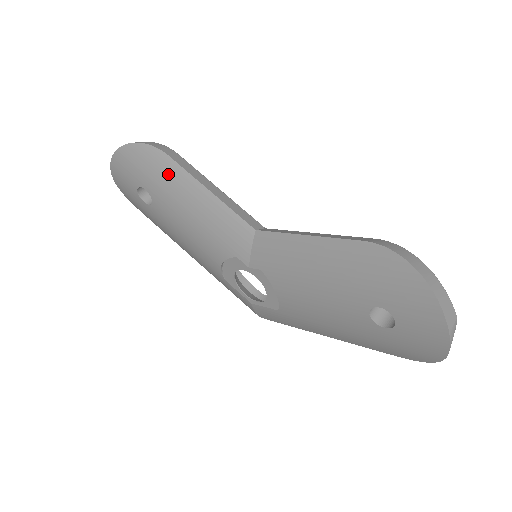
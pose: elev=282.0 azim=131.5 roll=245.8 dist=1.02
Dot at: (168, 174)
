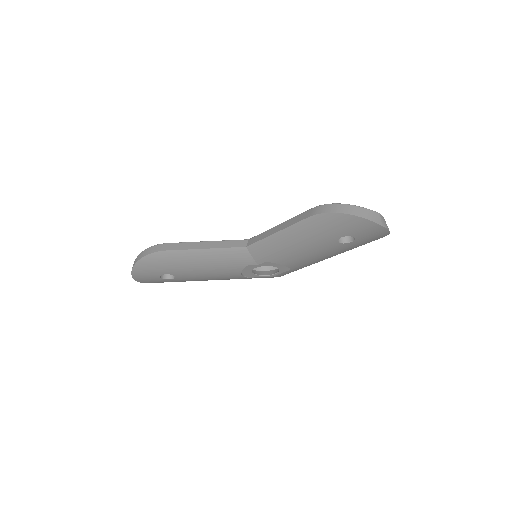
Dot at: (174, 259)
